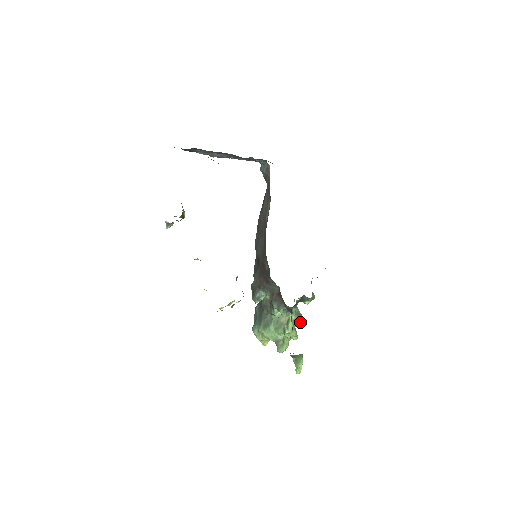
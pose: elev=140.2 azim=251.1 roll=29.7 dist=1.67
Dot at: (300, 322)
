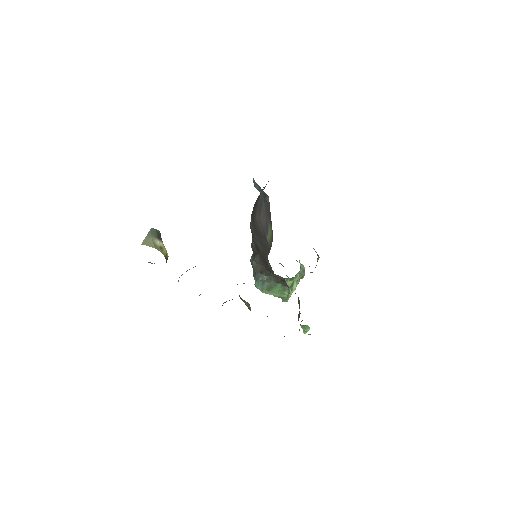
Dot at: occluded
